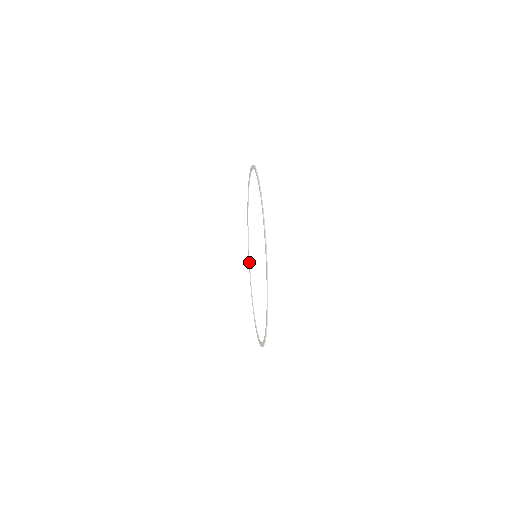
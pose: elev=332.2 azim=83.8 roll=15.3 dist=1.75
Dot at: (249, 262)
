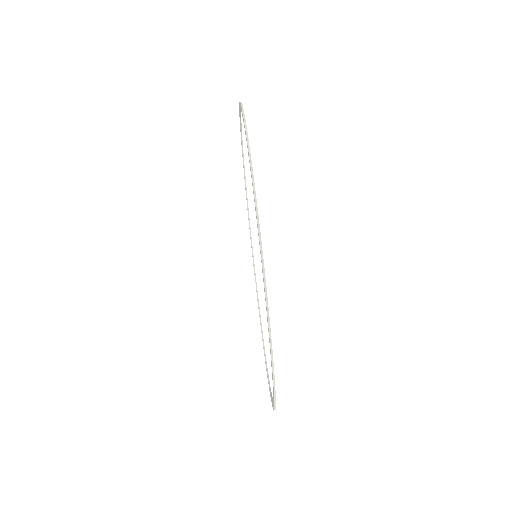
Dot at: (247, 202)
